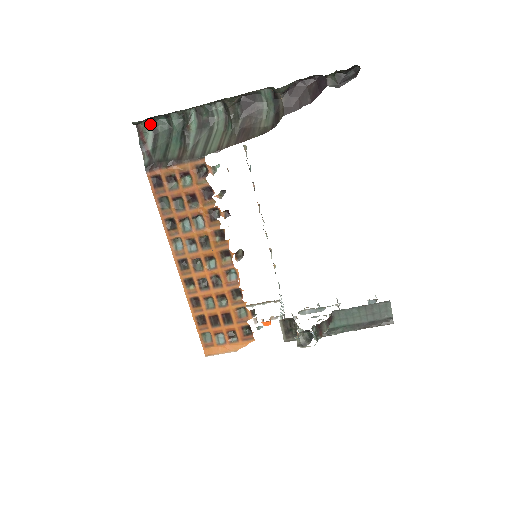
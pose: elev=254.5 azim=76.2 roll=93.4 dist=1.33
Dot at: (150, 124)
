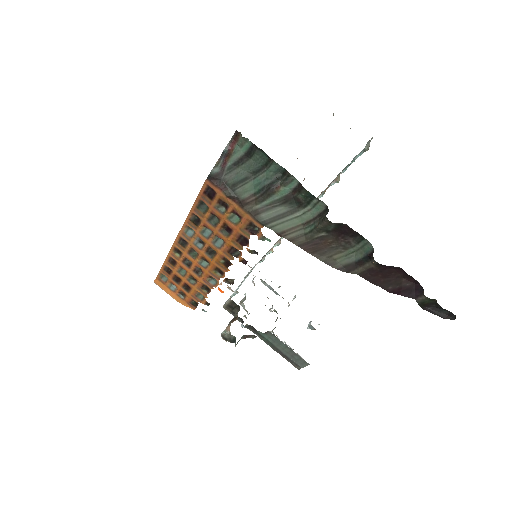
Dot at: (249, 145)
